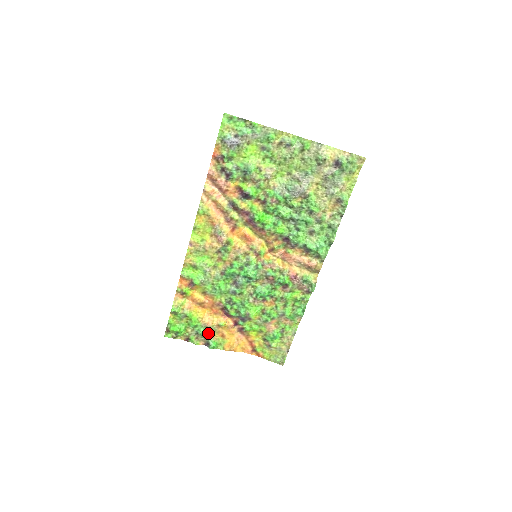
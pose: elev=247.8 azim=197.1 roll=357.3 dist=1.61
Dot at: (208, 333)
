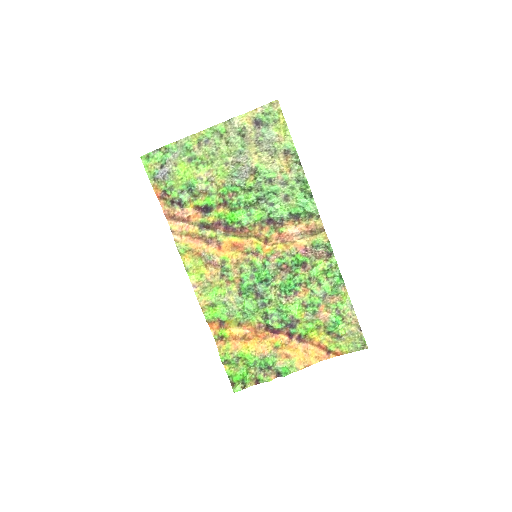
Dot at: (271, 362)
